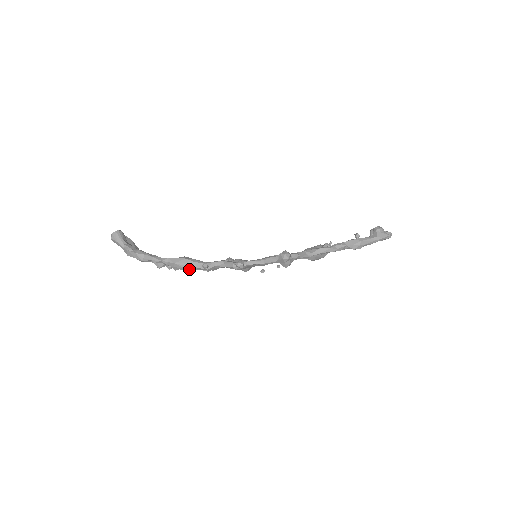
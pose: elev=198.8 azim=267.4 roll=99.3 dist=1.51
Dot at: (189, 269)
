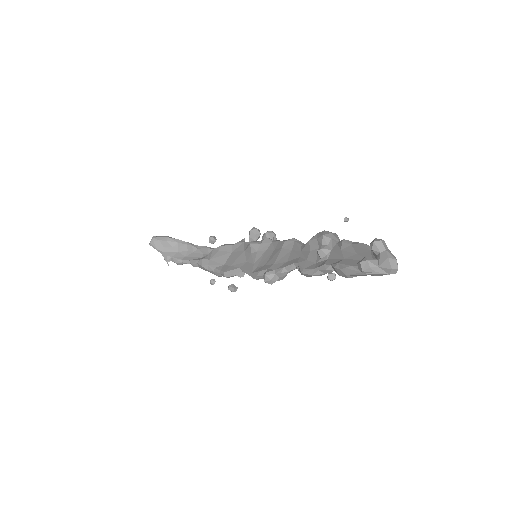
Dot at: occluded
